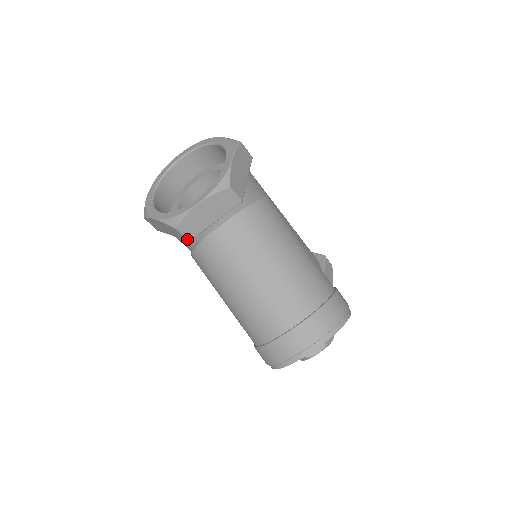
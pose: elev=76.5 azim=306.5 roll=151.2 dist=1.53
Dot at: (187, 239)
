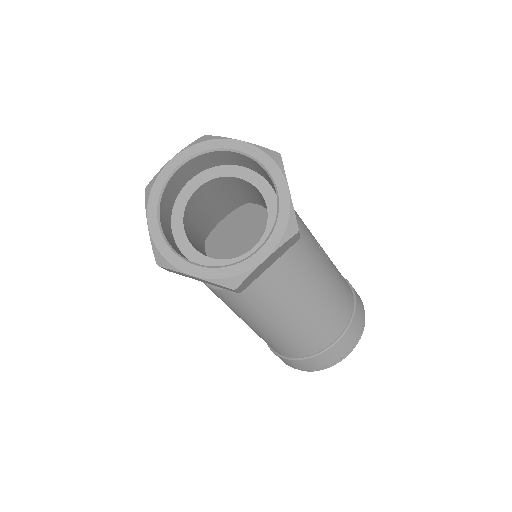
Dot at: (239, 292)
